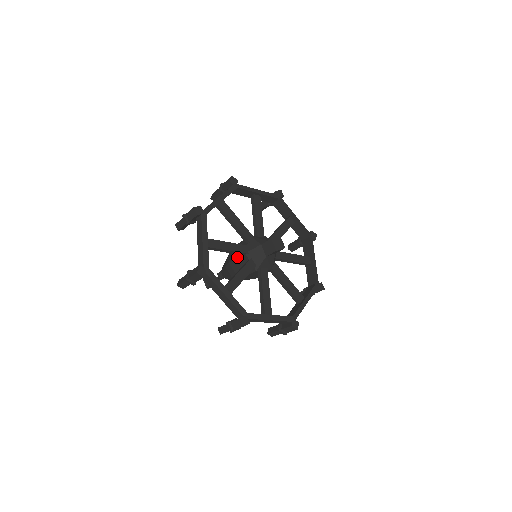
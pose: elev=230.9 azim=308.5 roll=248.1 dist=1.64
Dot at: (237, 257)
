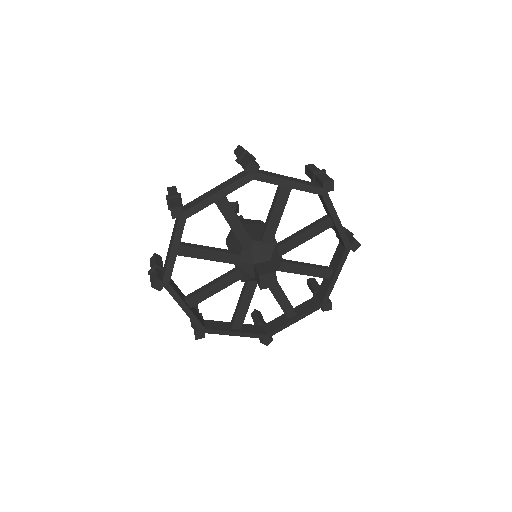
Dot at: occluded
